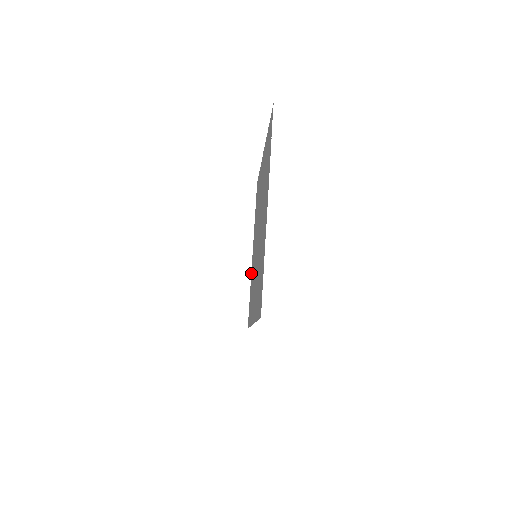
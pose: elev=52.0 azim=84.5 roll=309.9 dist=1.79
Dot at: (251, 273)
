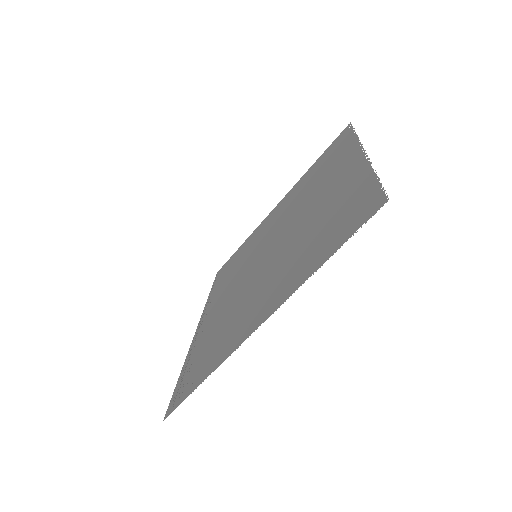
Dot at: (258, 227)
